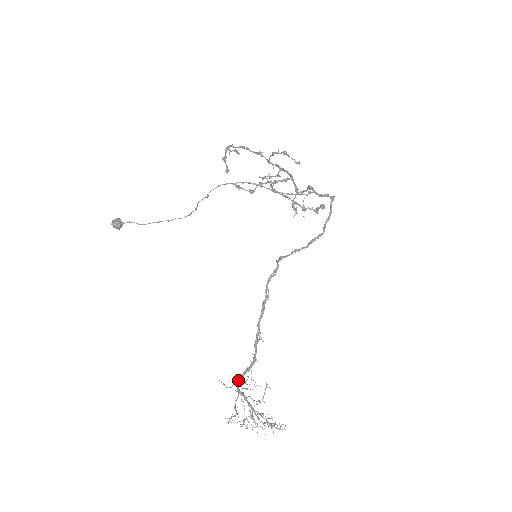
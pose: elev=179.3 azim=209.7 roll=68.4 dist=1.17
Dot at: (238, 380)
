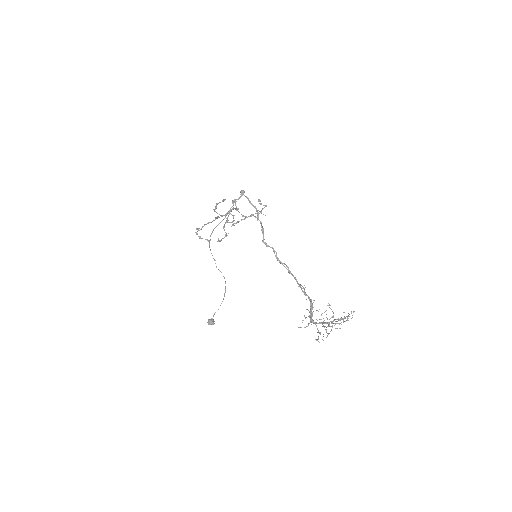
Dot at: occluded
